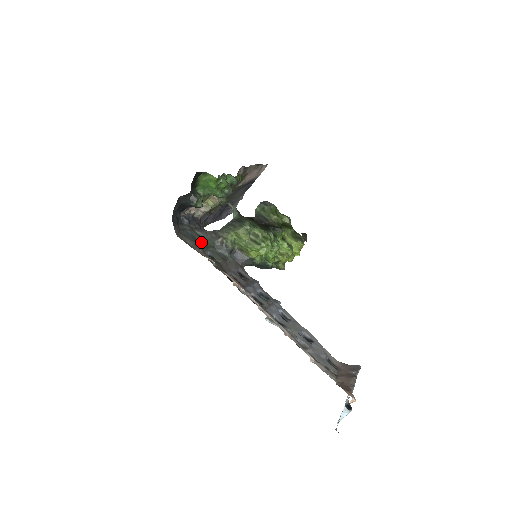
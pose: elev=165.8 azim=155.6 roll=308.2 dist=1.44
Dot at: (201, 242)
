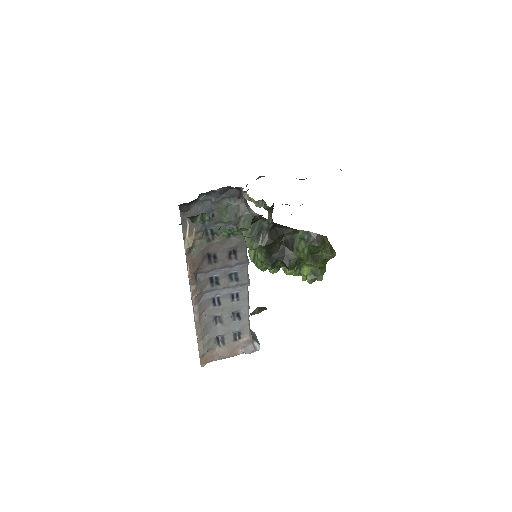
Dot at: (213, 218)
